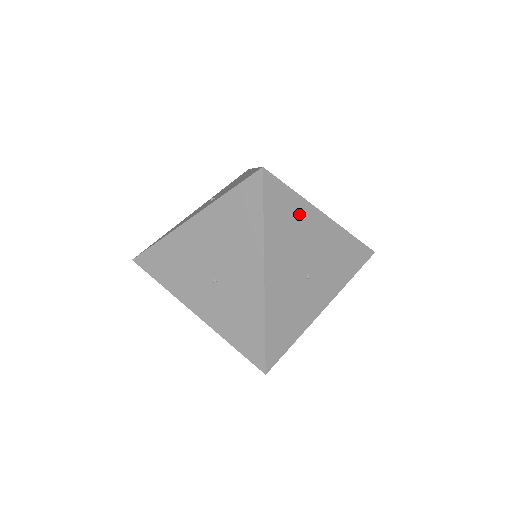
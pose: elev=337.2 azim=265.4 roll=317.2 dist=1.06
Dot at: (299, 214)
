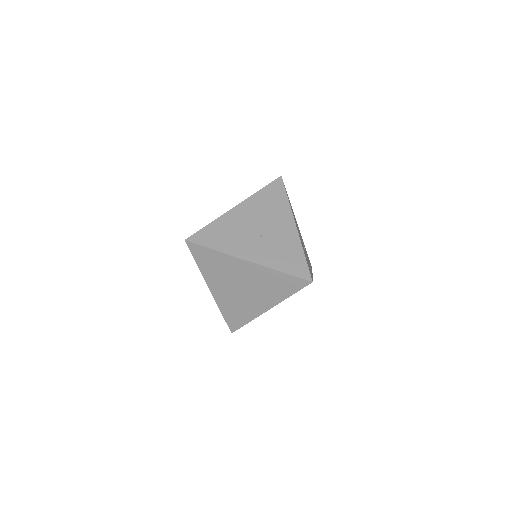
Dot at: (293, 212)
